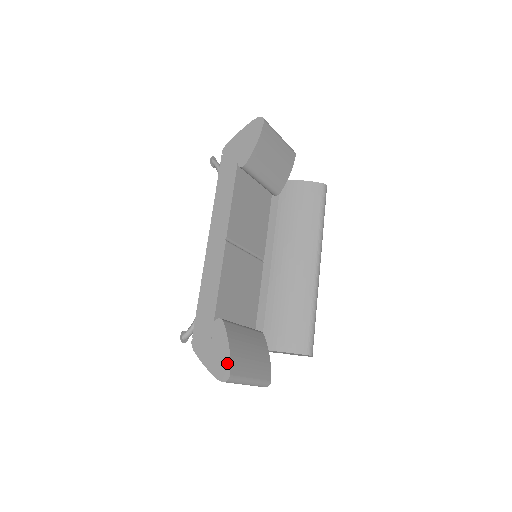
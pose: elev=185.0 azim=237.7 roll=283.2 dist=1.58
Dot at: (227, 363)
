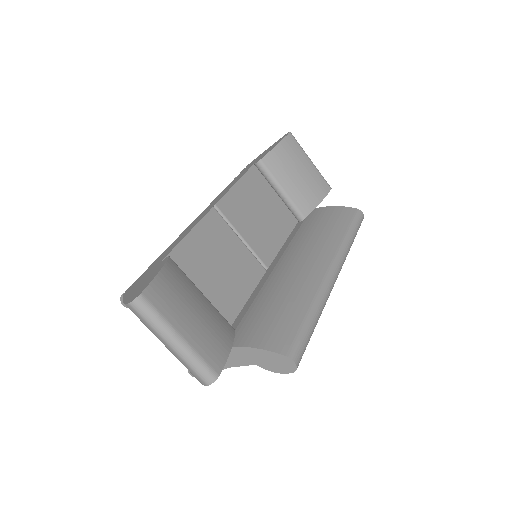
Dot at: (146, 285)
